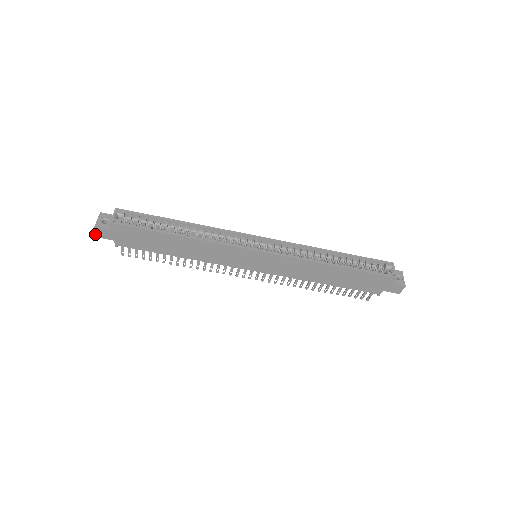
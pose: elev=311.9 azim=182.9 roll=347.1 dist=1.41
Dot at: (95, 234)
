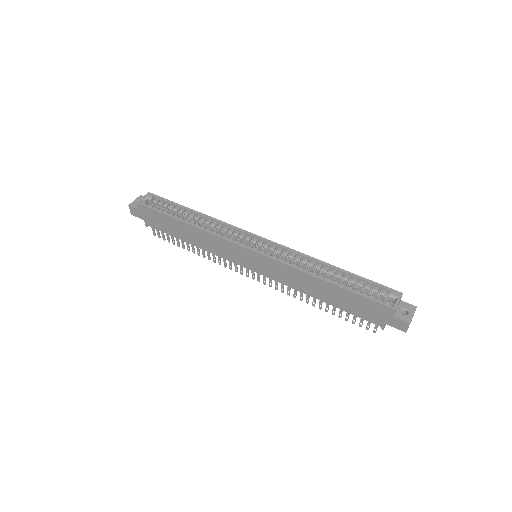
Dot at: (131, 212)
